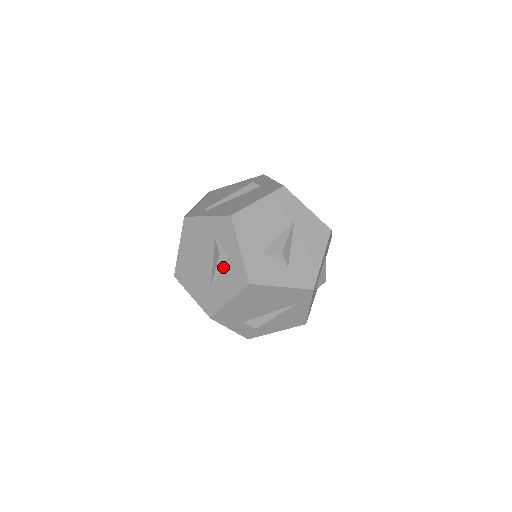
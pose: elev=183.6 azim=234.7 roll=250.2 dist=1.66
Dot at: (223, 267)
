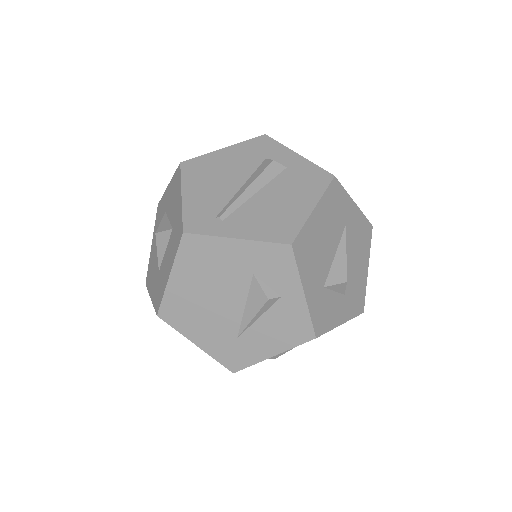
Dot at: (267, 313)
